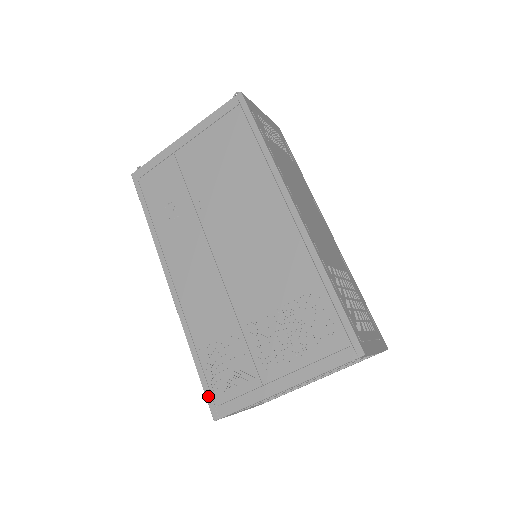
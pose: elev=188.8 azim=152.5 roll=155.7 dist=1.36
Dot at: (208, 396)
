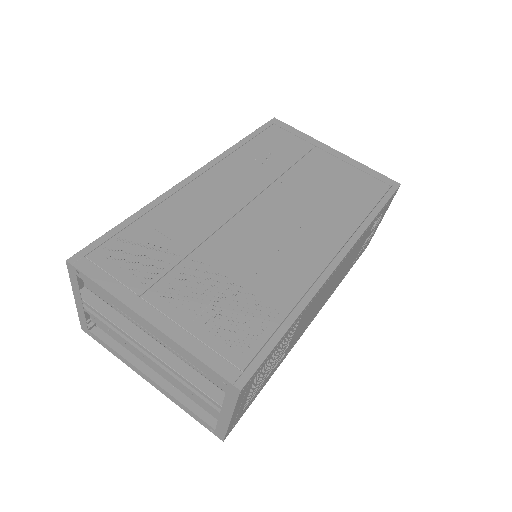
Dot at: (94, 245)
